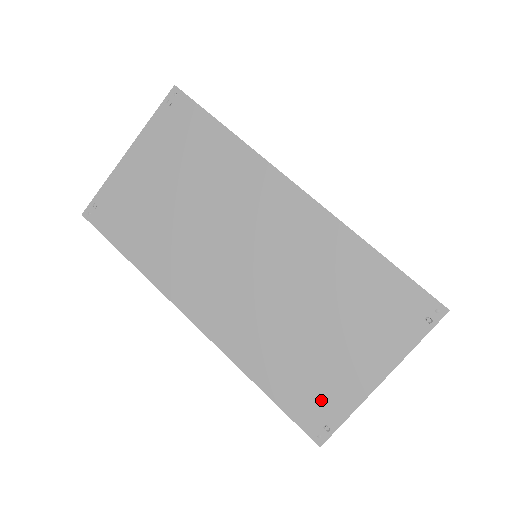
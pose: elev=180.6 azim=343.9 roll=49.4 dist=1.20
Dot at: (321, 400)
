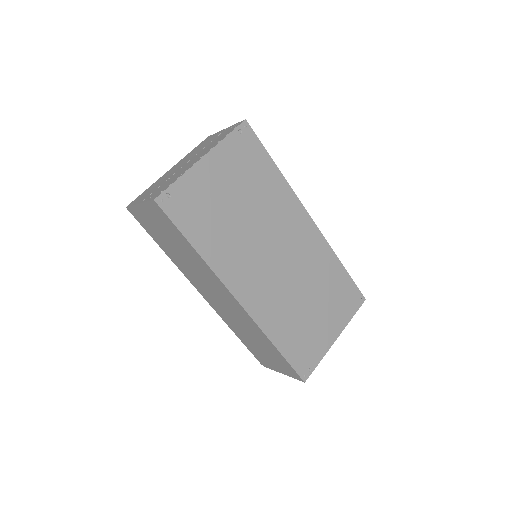
Dot at: (308, 353)
